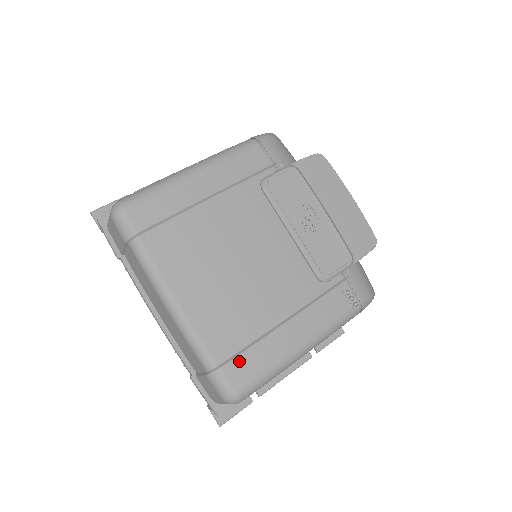
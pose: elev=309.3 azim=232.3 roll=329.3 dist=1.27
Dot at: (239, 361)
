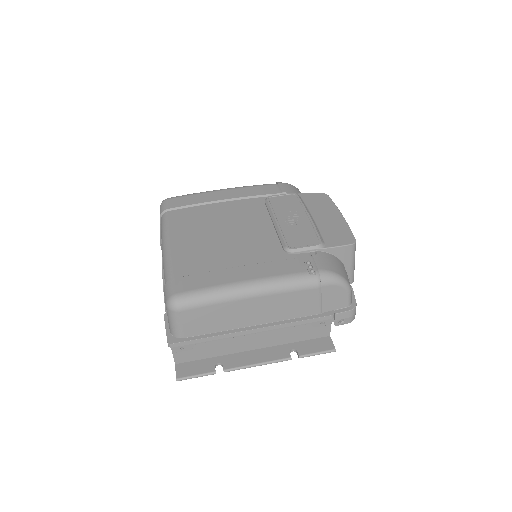
Dot at: (189, 278)
